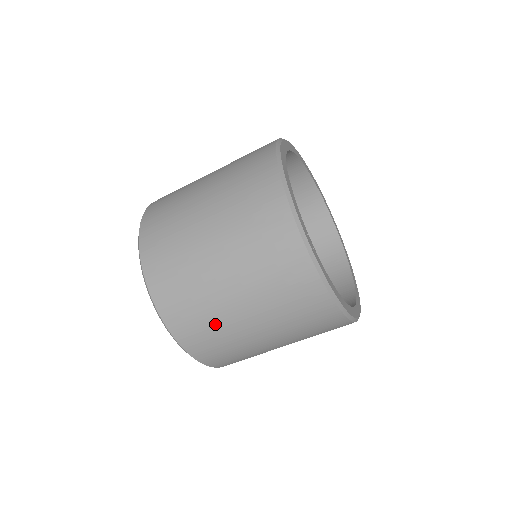
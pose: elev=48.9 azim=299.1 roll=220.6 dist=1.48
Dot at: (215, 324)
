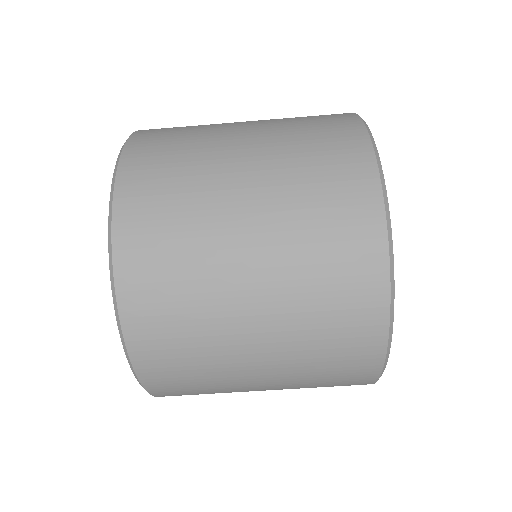
Dot at: (192, 241)
